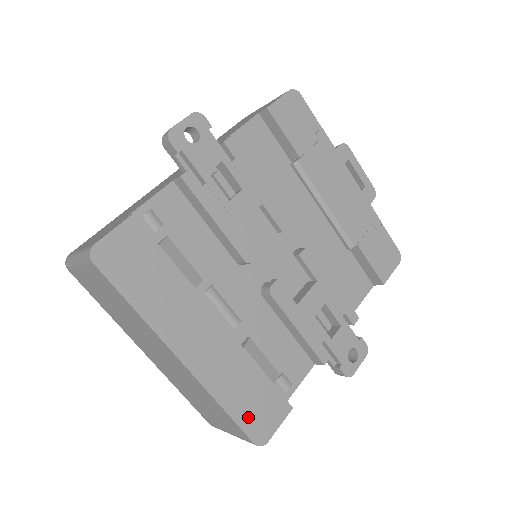
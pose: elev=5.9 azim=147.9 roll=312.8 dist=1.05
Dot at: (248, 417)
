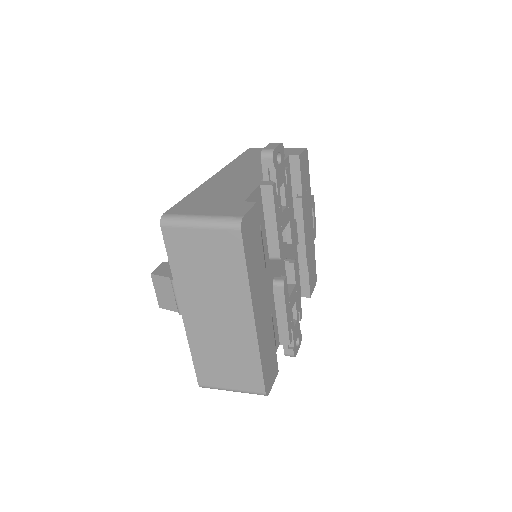
Dot at: (267, 372)
